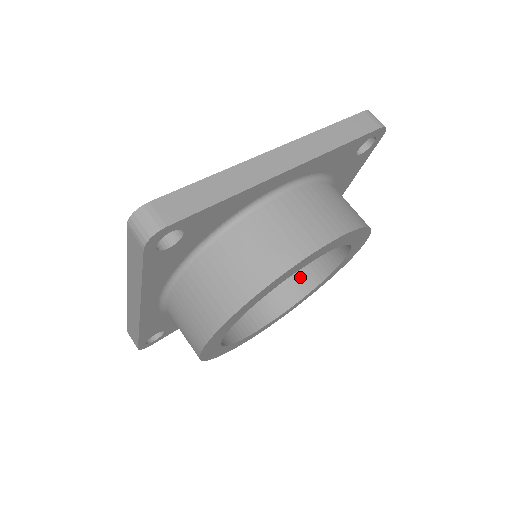
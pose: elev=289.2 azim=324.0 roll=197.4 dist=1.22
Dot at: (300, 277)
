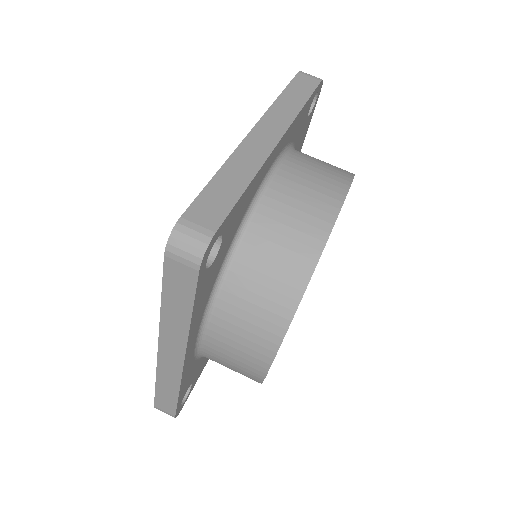
Dot at: occluded
